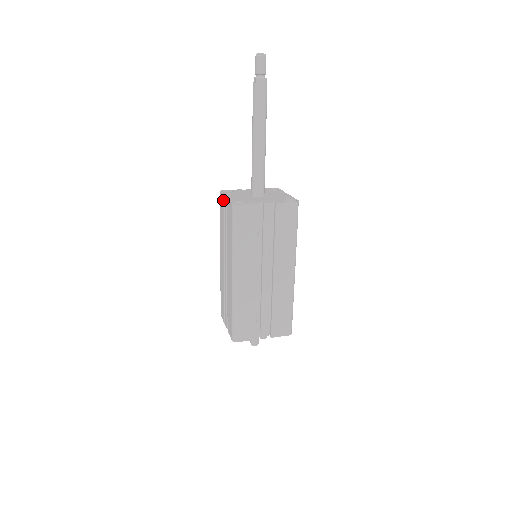
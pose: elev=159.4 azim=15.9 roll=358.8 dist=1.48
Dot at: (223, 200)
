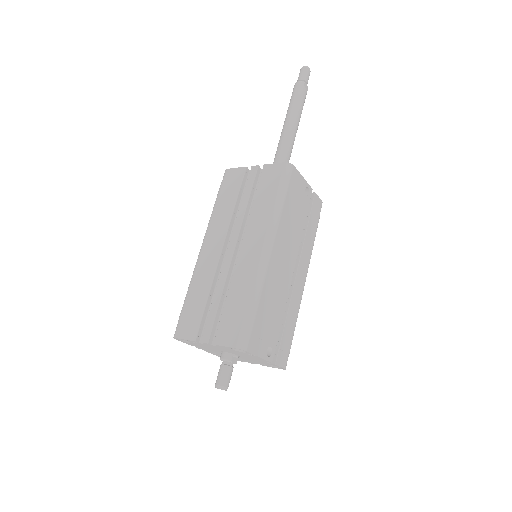
Dot at: occluded
